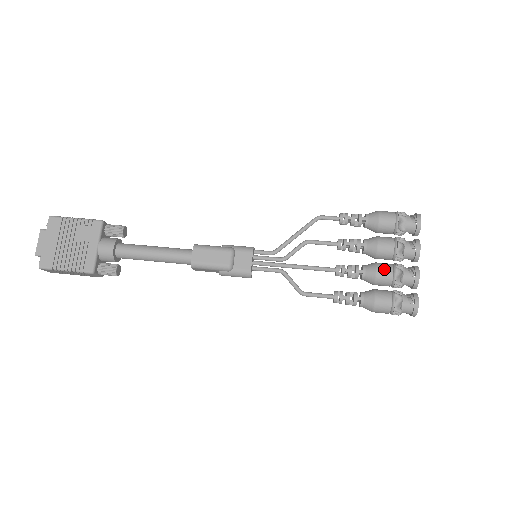
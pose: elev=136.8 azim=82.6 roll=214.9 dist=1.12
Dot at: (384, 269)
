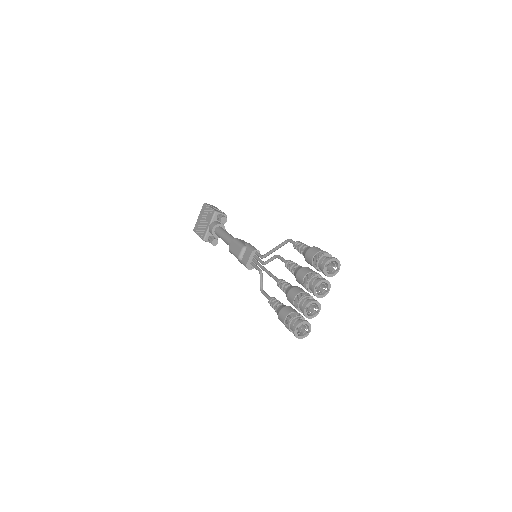
Dot at: (292, 293)
